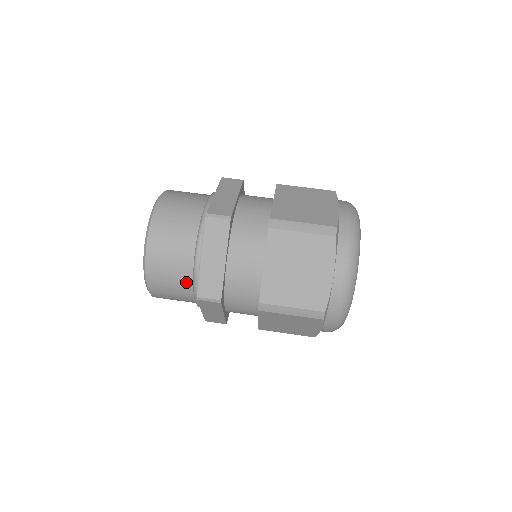
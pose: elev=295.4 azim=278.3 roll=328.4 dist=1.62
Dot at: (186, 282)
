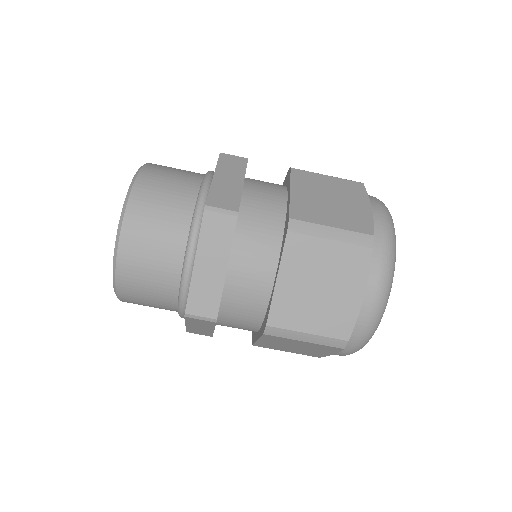
Dot at: occluded
